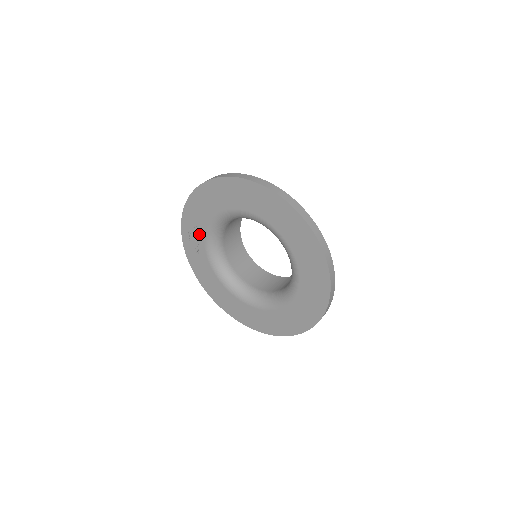
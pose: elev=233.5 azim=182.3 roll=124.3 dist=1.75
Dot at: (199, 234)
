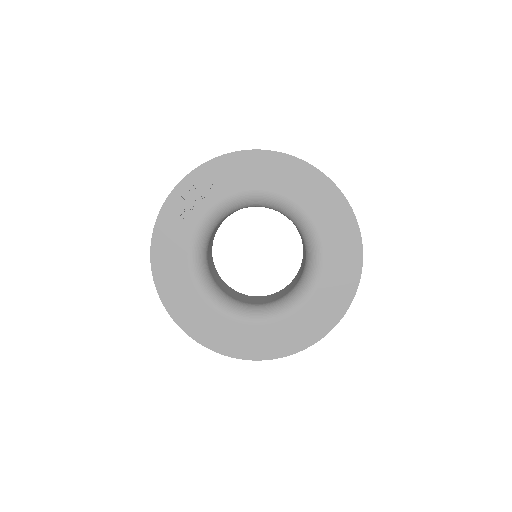
Dot at: (207, 198)
